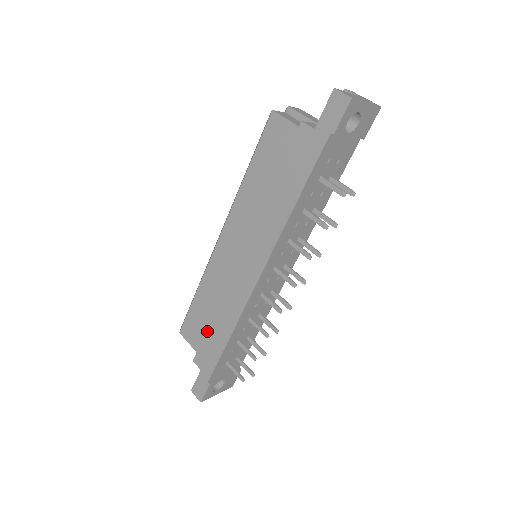
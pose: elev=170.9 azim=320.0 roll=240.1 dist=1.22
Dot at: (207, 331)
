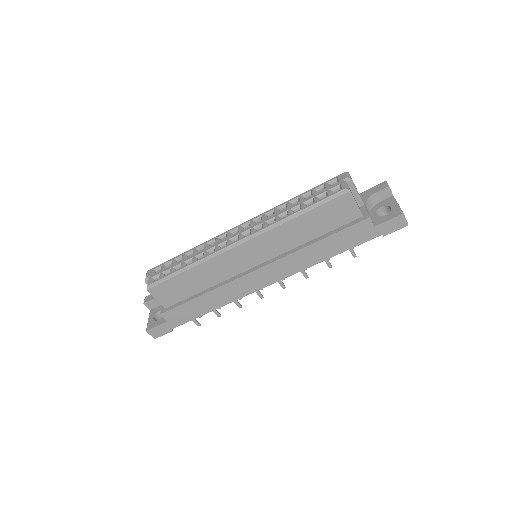
Dot at: (191, 301)
